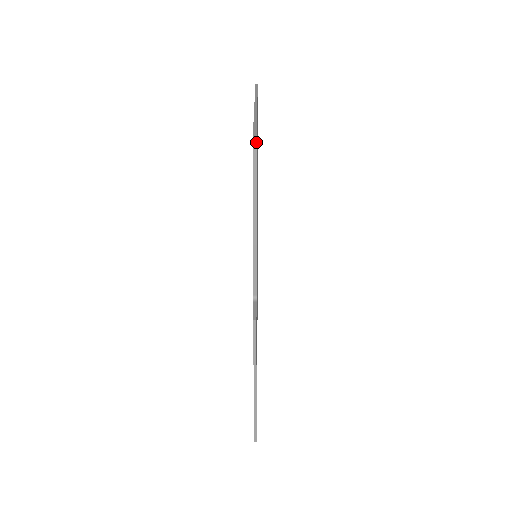
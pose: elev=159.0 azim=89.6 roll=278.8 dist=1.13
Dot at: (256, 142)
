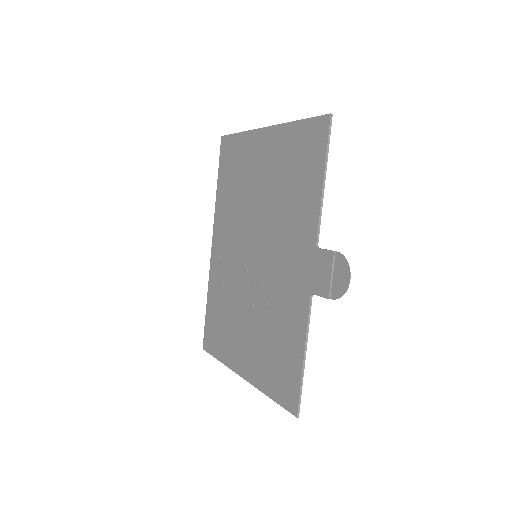
Dot at: (332, 116)
